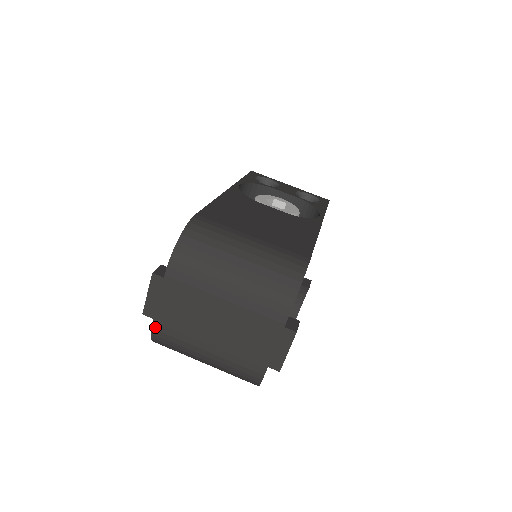
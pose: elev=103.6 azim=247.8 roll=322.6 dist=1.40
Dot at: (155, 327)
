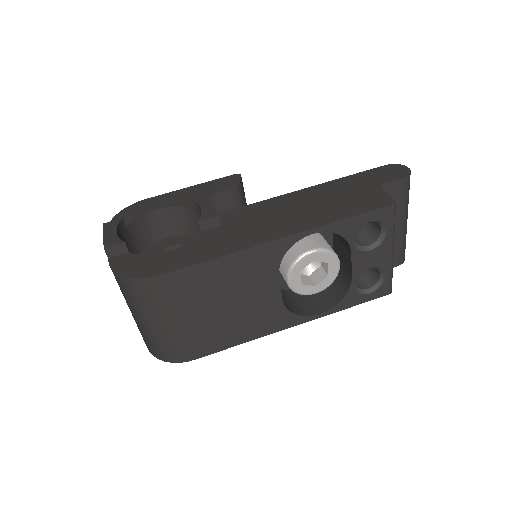
Dot at: occluded
